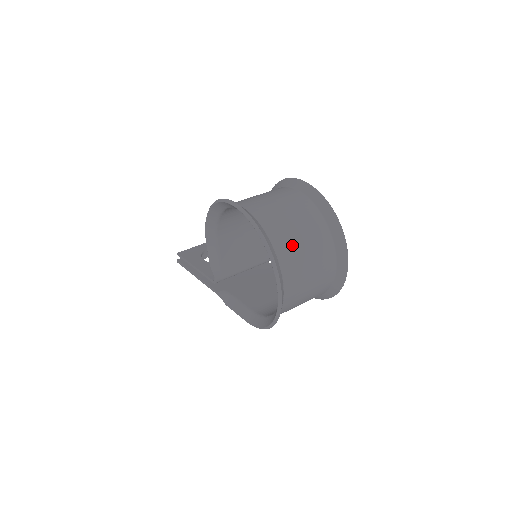
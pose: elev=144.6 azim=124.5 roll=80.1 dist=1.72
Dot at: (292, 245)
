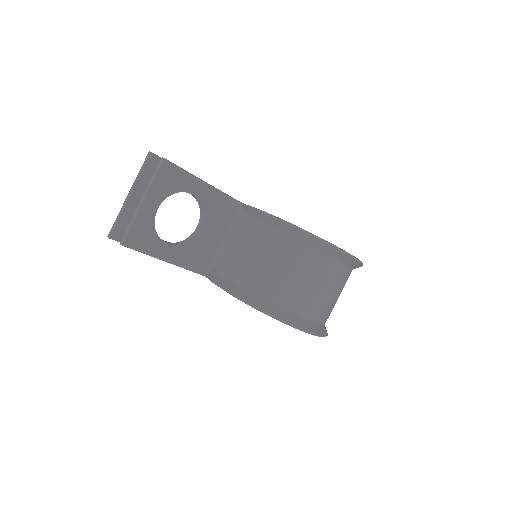
Dot at: occluded
